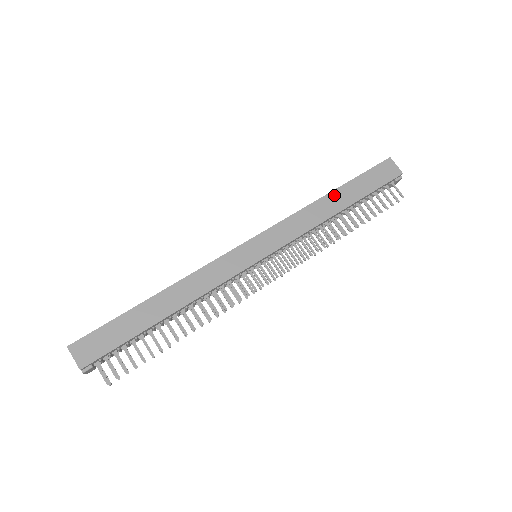
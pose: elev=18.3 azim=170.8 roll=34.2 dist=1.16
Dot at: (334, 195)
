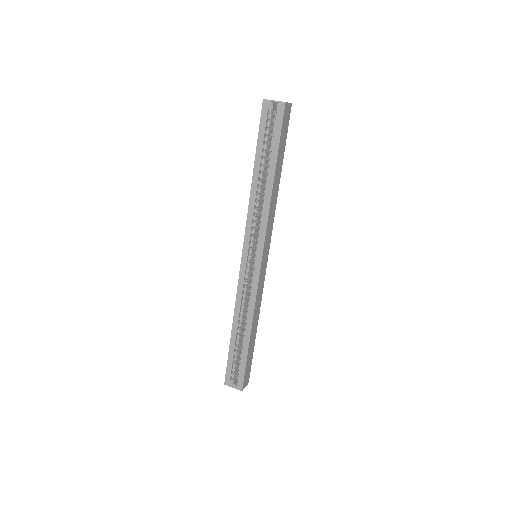
Dot at: (276, 178)
